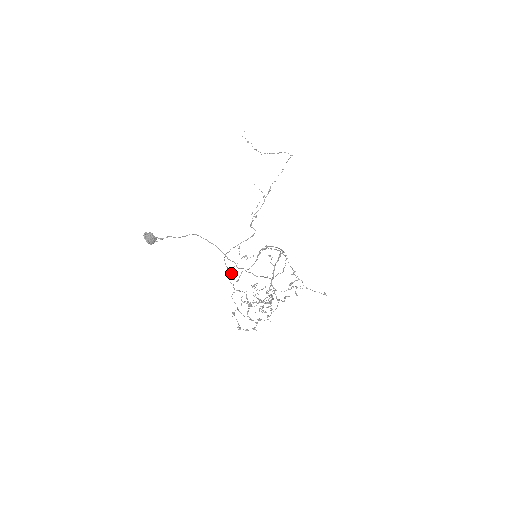
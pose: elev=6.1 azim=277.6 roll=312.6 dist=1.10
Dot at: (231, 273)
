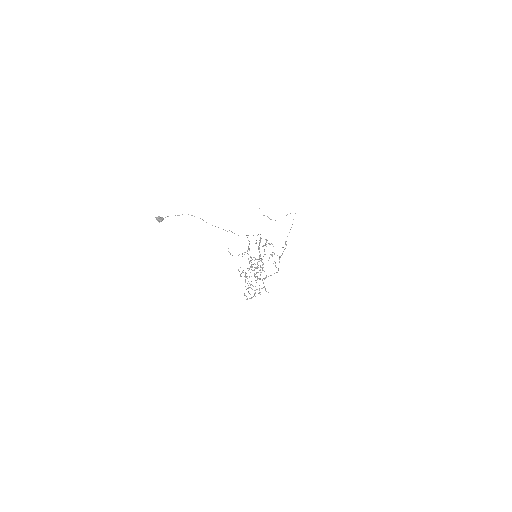
Dot at: (251, 284)
